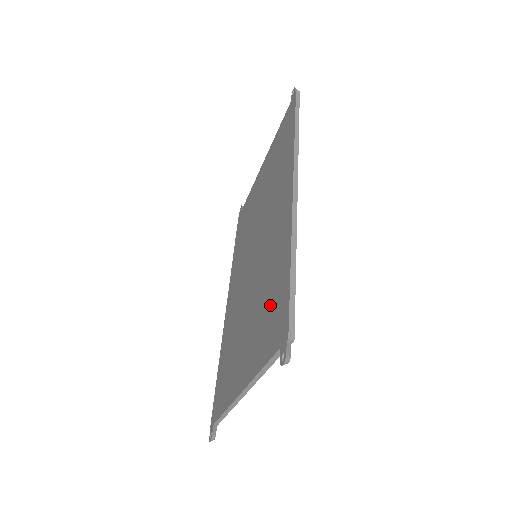
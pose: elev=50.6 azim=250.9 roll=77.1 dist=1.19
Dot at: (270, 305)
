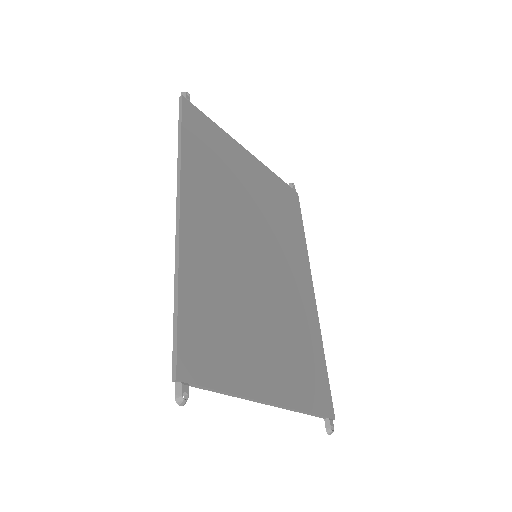
Dot at: (212, 330)
